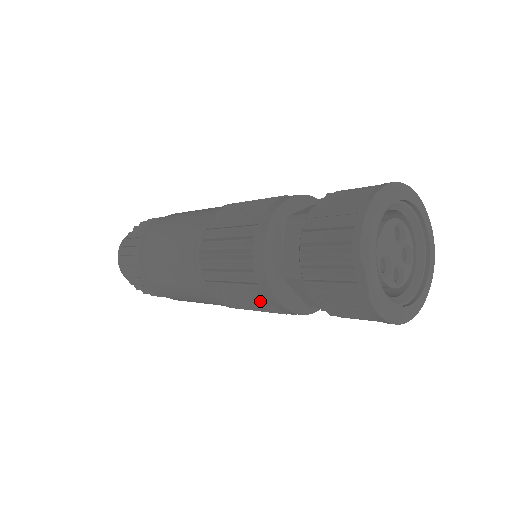
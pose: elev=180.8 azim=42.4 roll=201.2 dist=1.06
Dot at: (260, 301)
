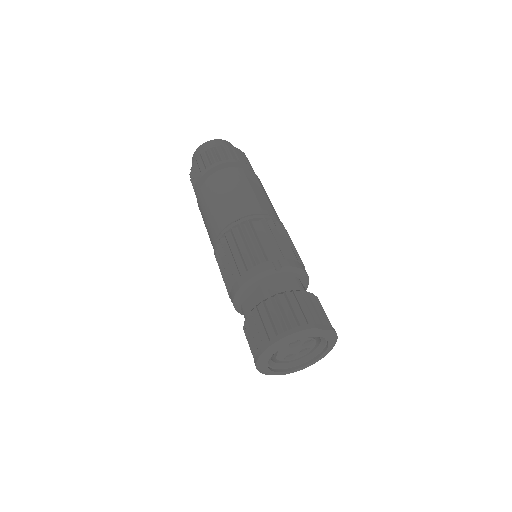
Dot at: occluded
